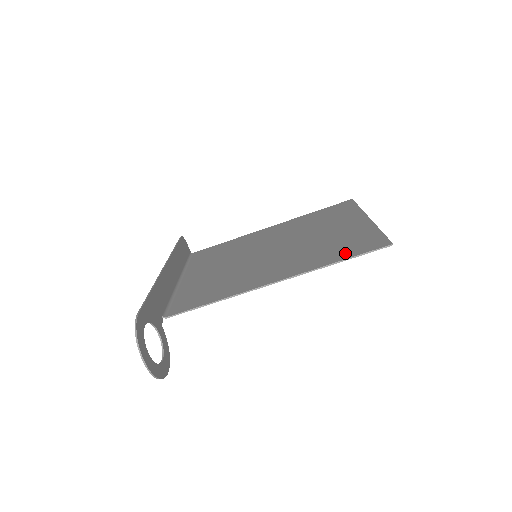
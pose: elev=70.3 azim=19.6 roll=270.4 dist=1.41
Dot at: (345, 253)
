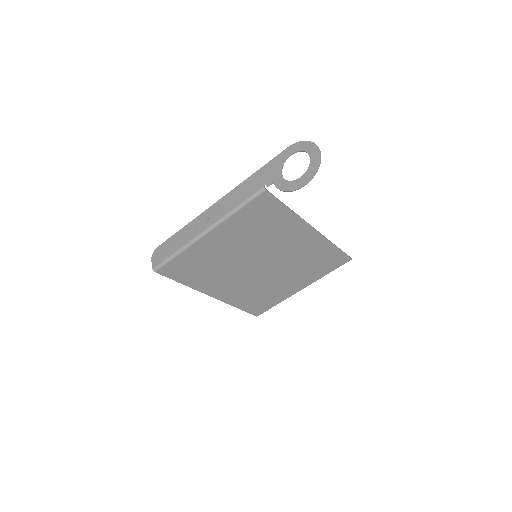
Dot at: (331, 253)
